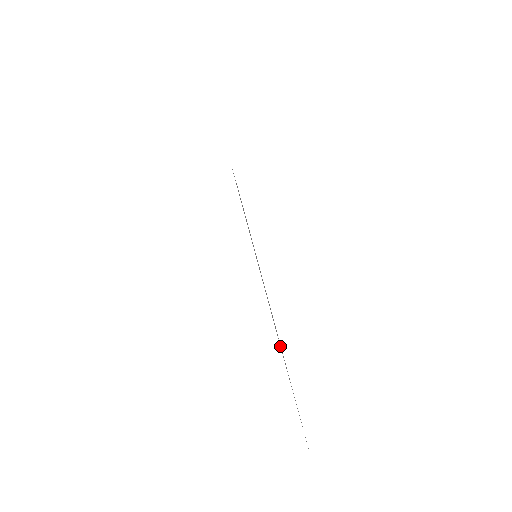
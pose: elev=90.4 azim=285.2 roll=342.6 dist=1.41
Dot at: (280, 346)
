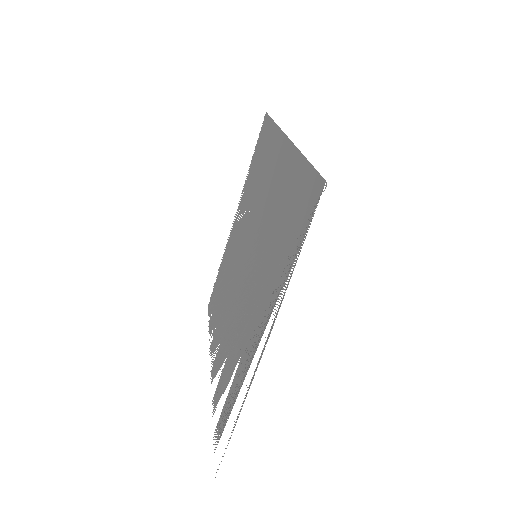
Dot at: (241, 213)
